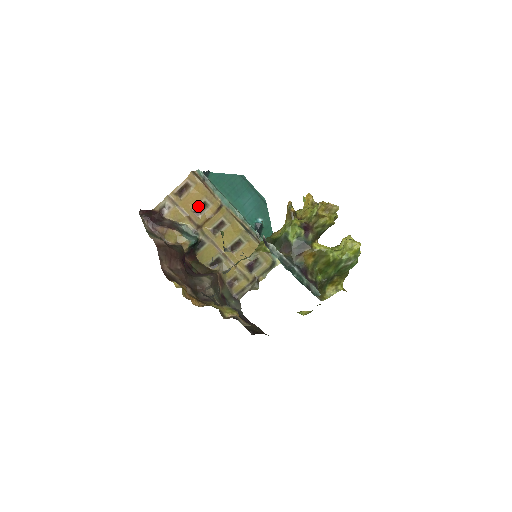
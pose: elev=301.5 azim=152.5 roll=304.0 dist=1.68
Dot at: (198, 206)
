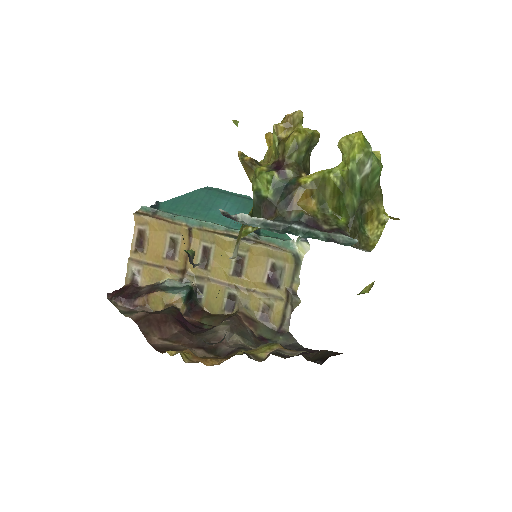
Dot at: (167, 248)
